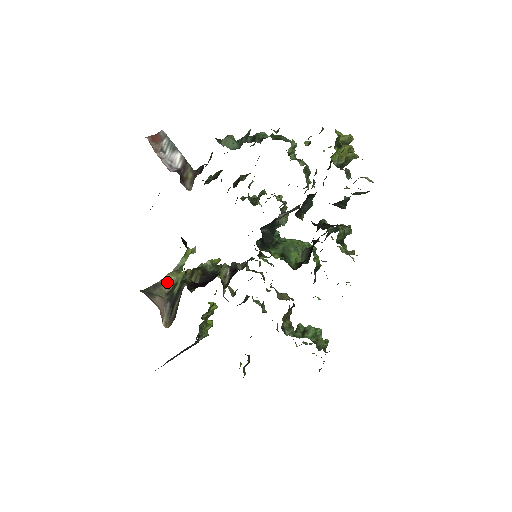
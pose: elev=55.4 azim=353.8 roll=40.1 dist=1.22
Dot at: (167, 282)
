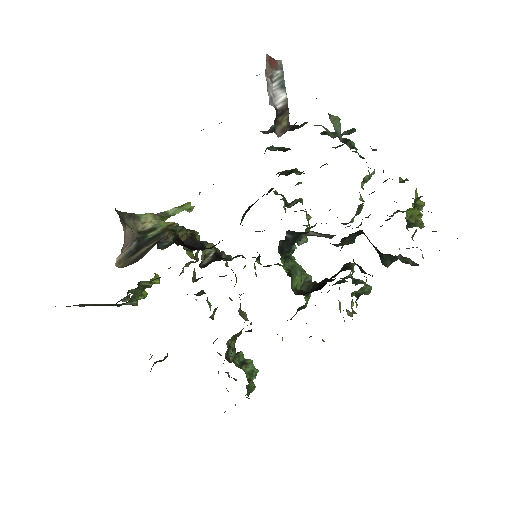
Dot at: (145, 220)
